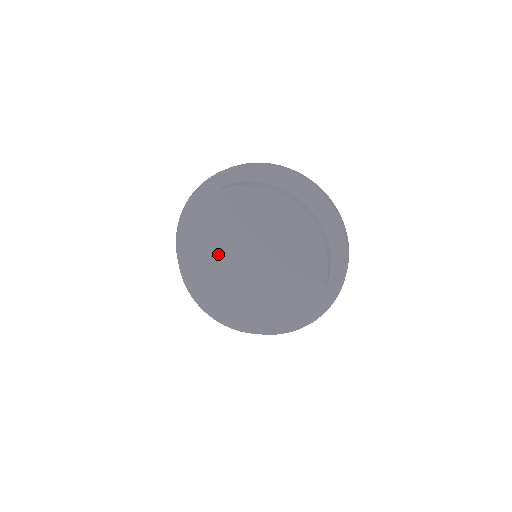
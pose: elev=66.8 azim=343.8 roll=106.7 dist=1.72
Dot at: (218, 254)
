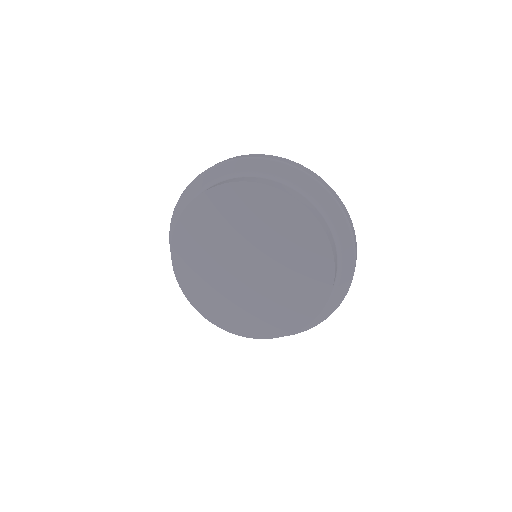
Dot at: (230, 234)
